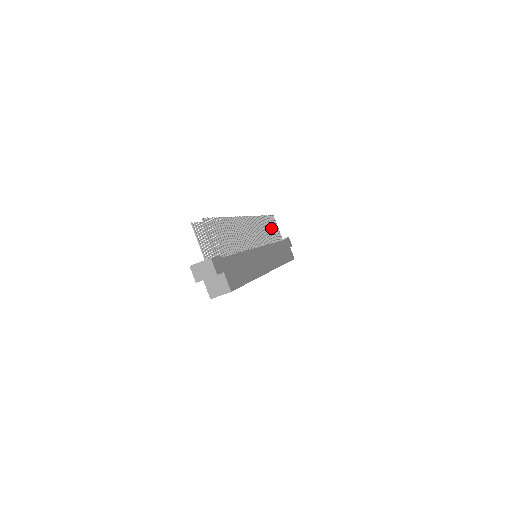
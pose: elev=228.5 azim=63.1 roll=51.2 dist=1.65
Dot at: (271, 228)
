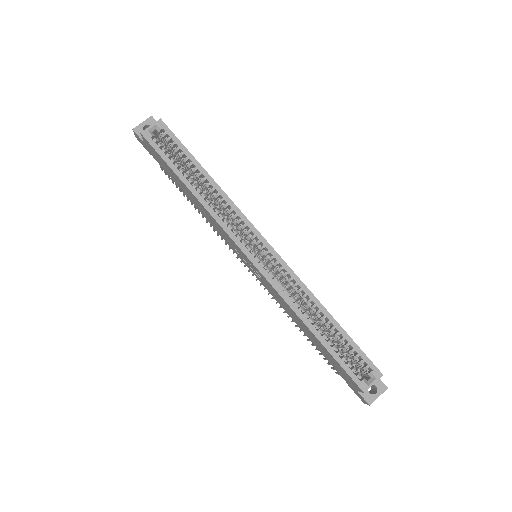
Dot at: occluded
